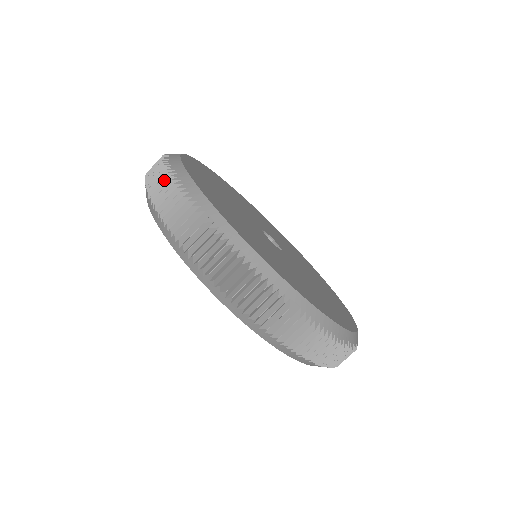
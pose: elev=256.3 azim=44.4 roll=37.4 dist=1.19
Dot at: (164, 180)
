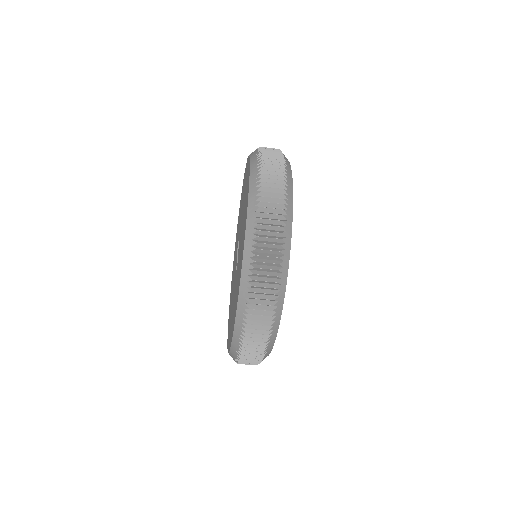
Dot at: (277, 161)
